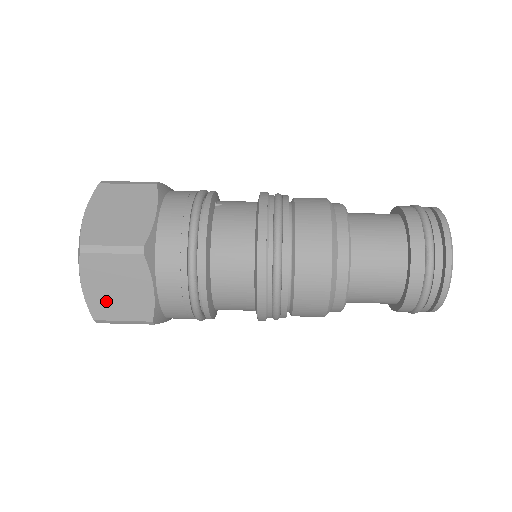
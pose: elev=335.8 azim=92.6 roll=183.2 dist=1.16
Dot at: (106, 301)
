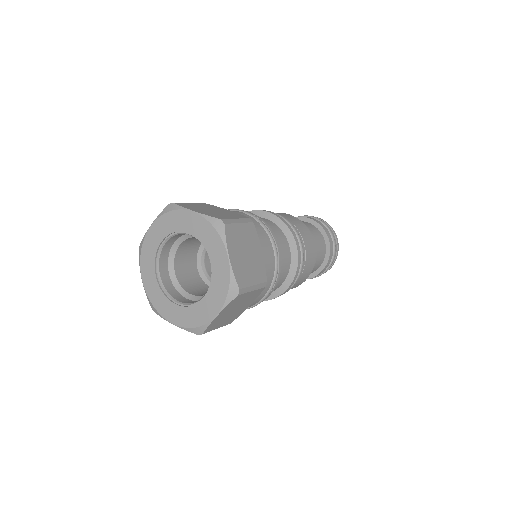
Dot at: (243, 268)
